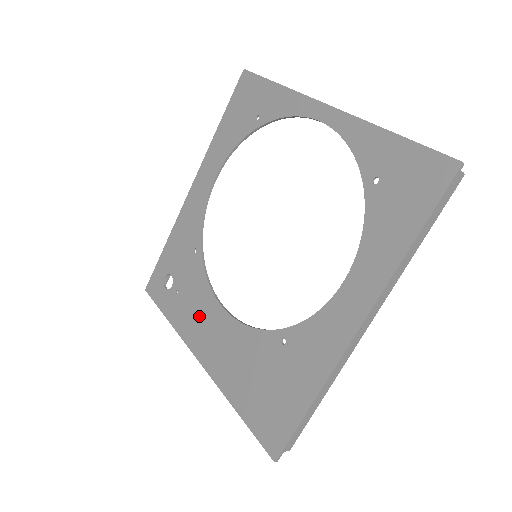
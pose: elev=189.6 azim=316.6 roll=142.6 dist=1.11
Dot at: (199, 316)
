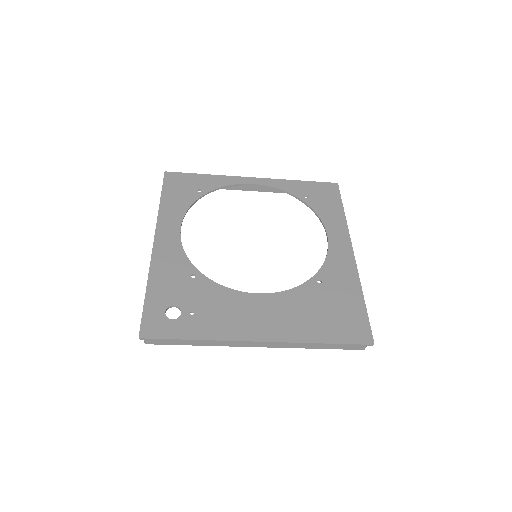
Dot at: (235, 312)
